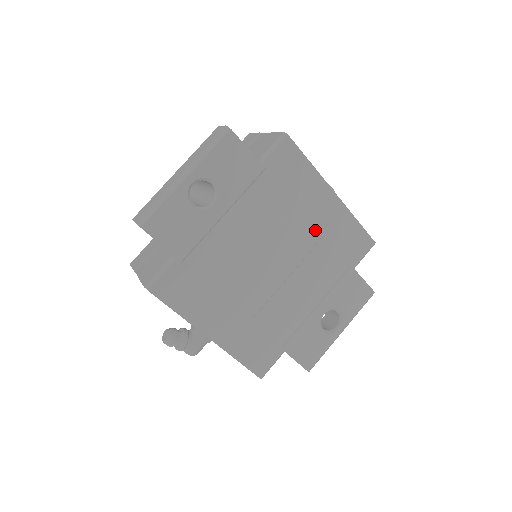
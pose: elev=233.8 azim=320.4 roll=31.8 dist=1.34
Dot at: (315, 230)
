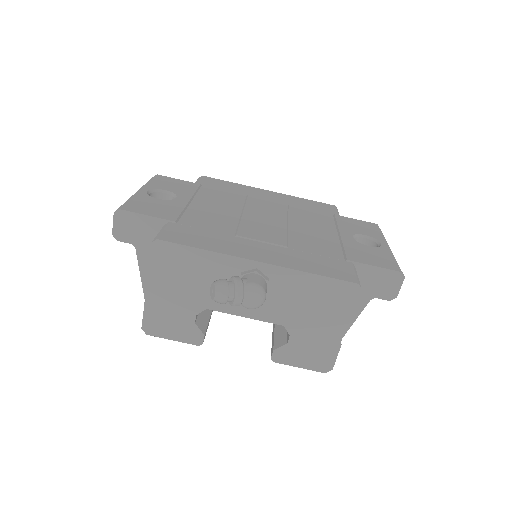
Dot at: (277, 203)
